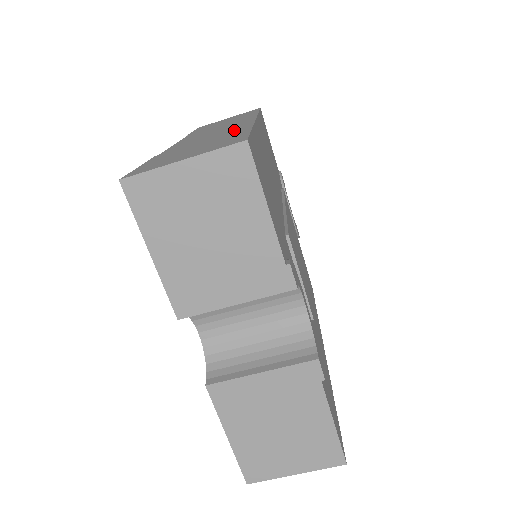
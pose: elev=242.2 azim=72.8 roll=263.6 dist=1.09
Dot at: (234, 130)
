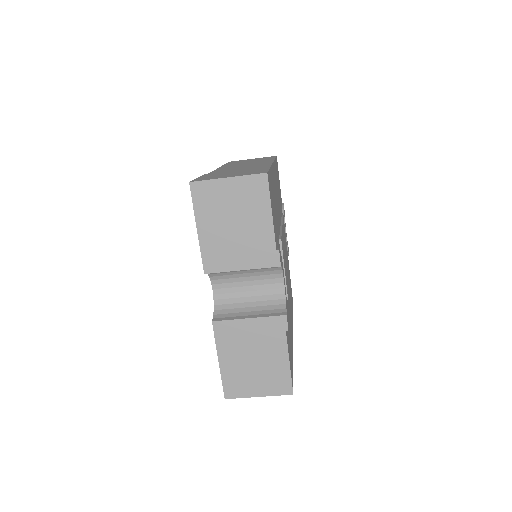
Dot at: (258, 167)
